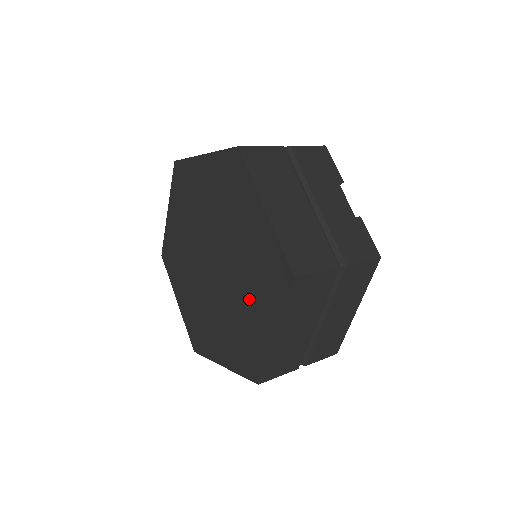
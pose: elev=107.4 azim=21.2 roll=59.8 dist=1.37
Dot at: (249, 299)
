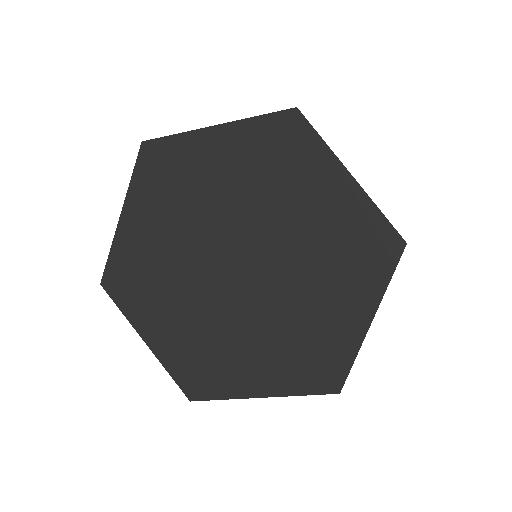
Dot at: (261, 346)
